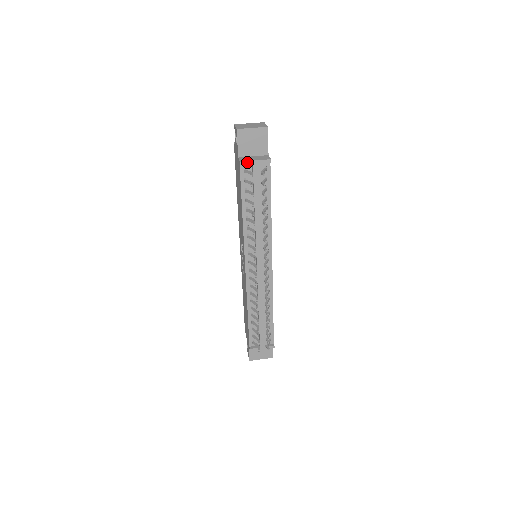
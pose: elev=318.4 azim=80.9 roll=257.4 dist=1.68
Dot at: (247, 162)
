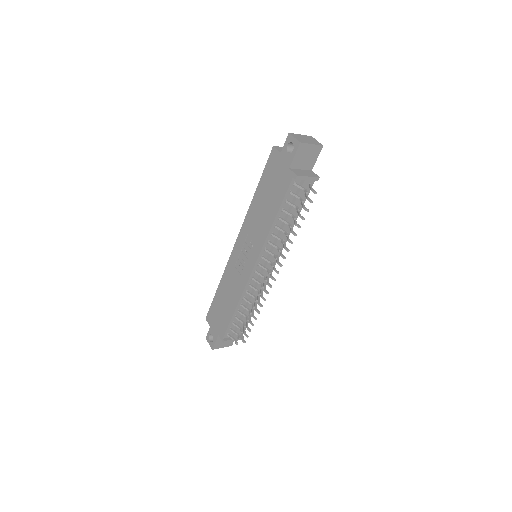
Dot at: (302, 177)
